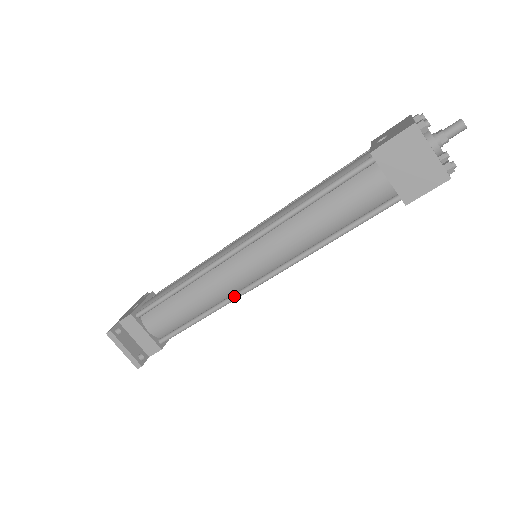
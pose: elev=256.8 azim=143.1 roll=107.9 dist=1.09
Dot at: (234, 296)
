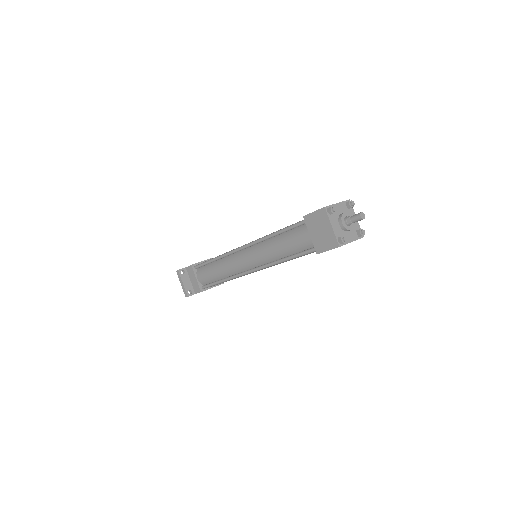
Dot at: (237, 275)
